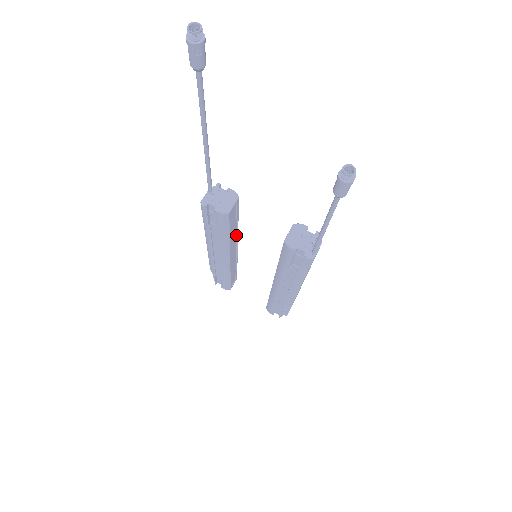
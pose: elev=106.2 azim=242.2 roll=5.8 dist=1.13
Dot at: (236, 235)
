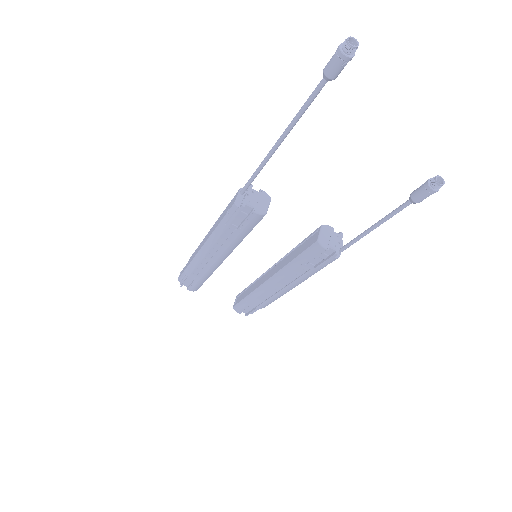
Dot at: occluded
